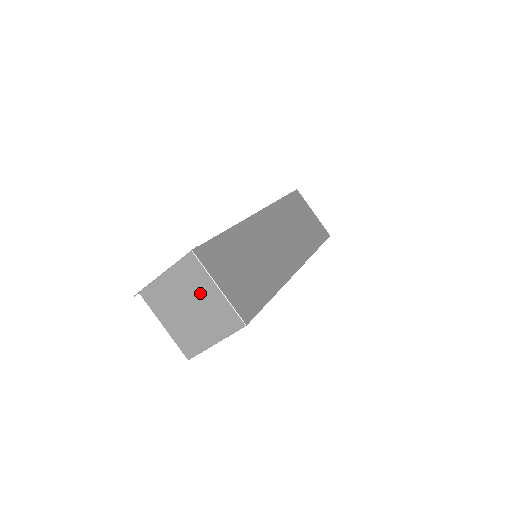
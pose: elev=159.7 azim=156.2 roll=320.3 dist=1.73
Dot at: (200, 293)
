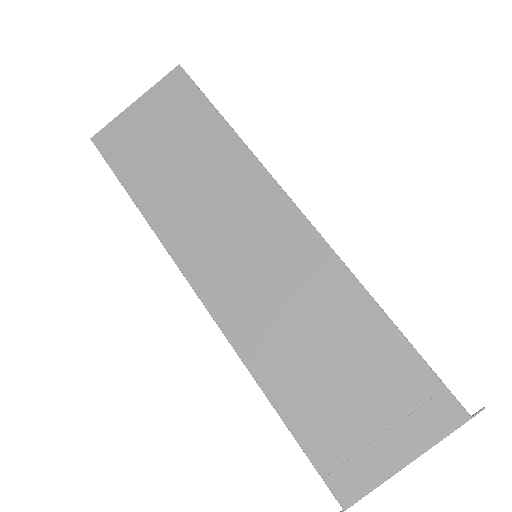
Dot at: occluded
